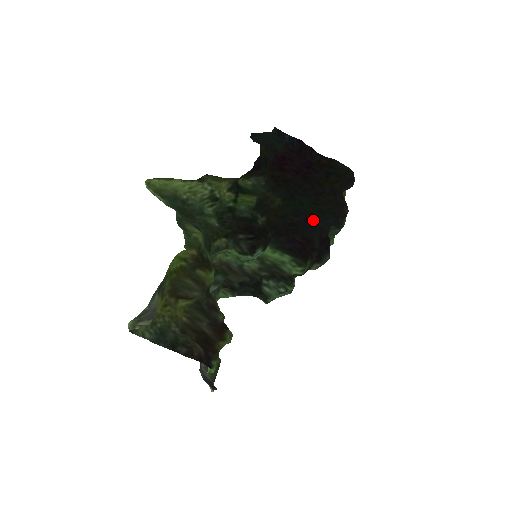
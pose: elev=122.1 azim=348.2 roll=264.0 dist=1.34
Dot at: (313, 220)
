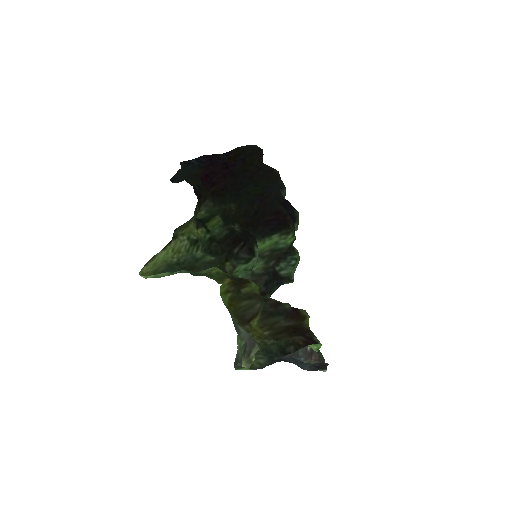
Dot at: (265, 197)
